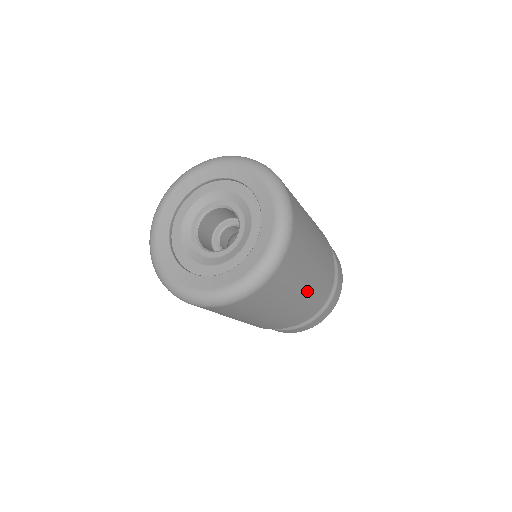
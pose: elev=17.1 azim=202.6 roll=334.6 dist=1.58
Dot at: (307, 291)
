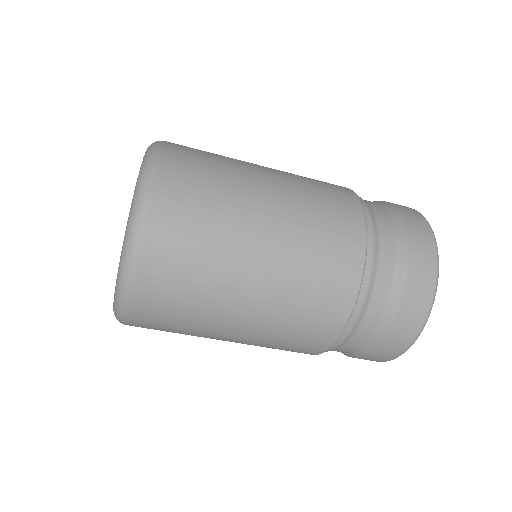
Dot at: (279, 259)
